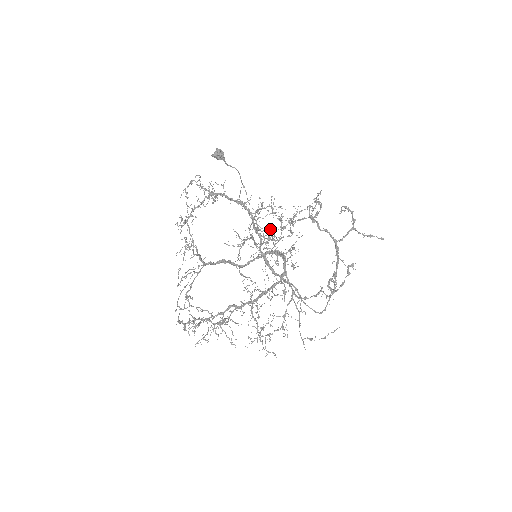
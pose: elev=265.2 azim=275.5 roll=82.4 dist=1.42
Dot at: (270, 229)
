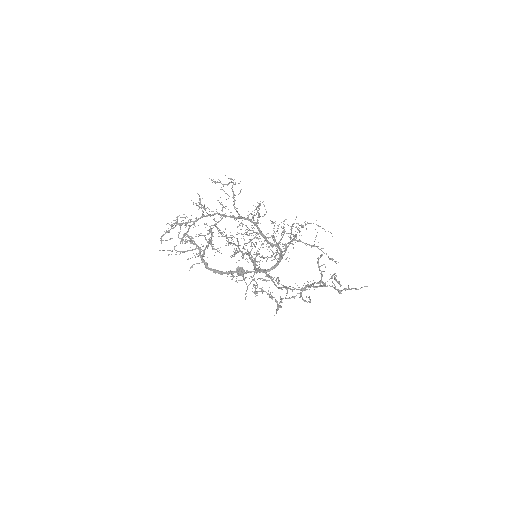
Dot at: occluded
